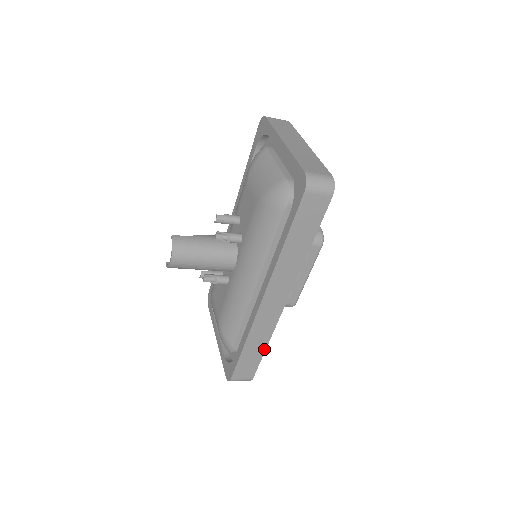
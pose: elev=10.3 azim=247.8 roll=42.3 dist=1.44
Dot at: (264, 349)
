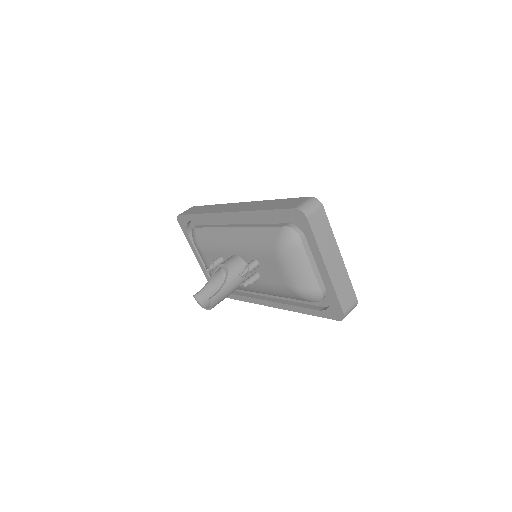
Dot at: occluded
